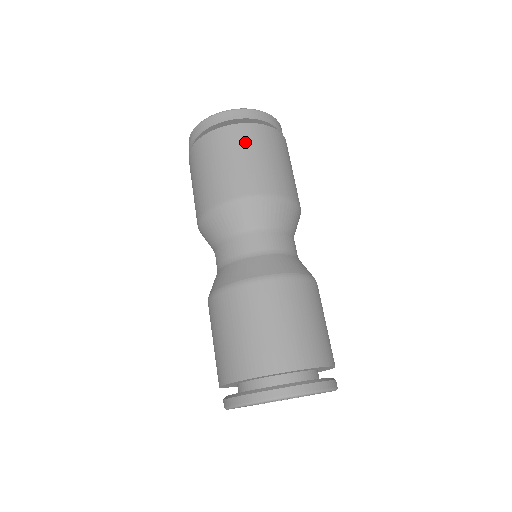
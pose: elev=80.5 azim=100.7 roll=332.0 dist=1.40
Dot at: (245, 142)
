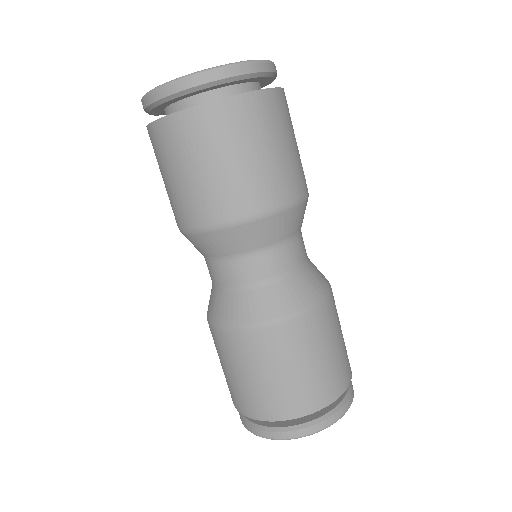
Dot at: (227, 133)
